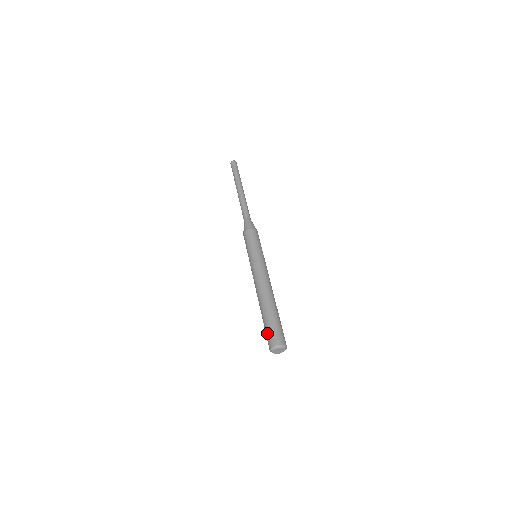
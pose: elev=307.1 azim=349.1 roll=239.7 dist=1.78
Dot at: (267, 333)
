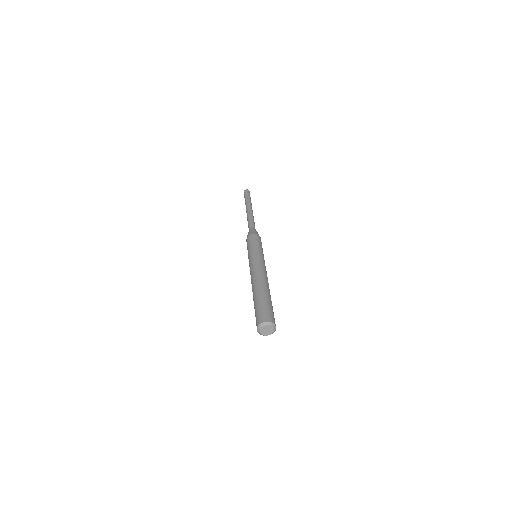
Dot at: (256, 313)
